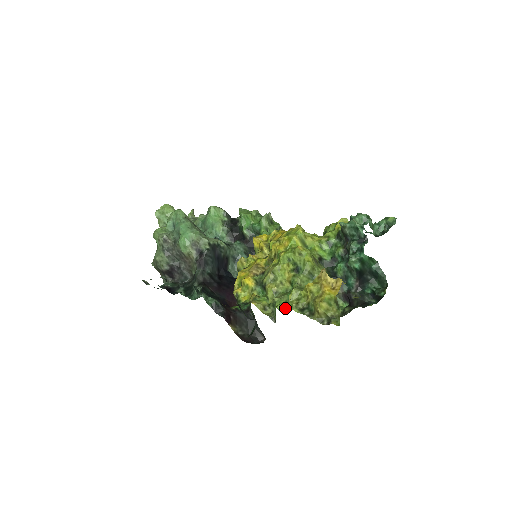
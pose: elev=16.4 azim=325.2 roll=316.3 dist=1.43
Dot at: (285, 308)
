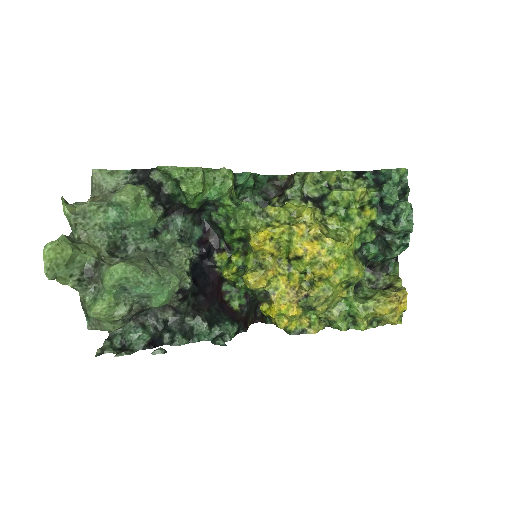
Dot at: (348, 323)
